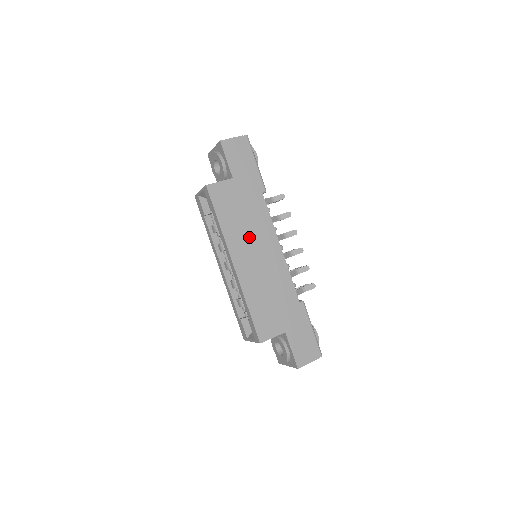
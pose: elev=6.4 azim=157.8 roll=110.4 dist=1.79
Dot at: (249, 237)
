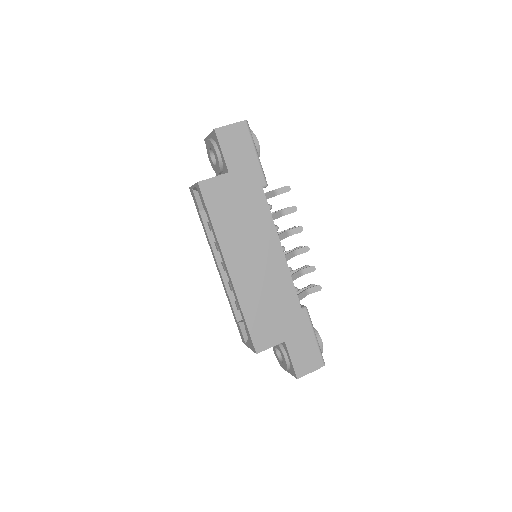
Dot at: (246, 239)
